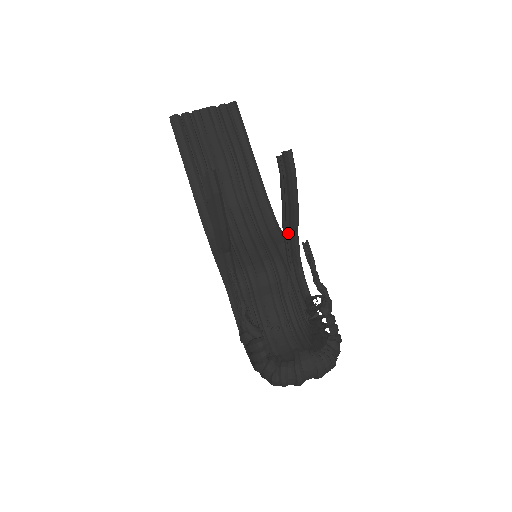
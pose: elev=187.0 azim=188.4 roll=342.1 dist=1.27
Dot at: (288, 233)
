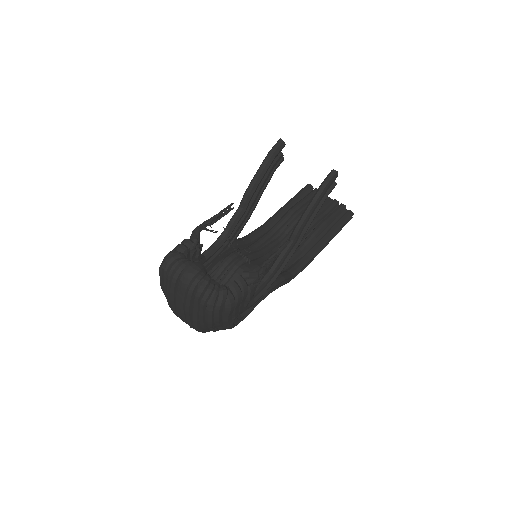
Dot at: occluded
